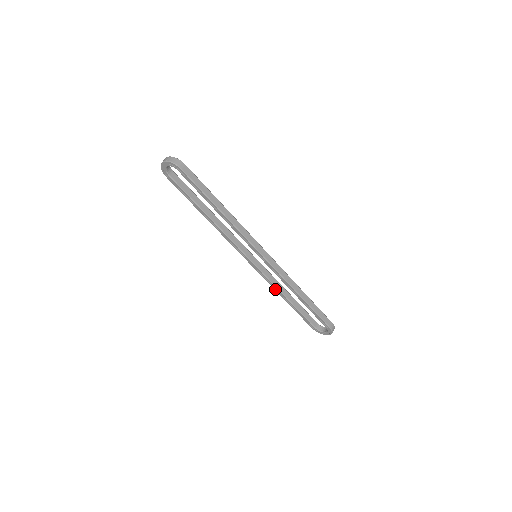
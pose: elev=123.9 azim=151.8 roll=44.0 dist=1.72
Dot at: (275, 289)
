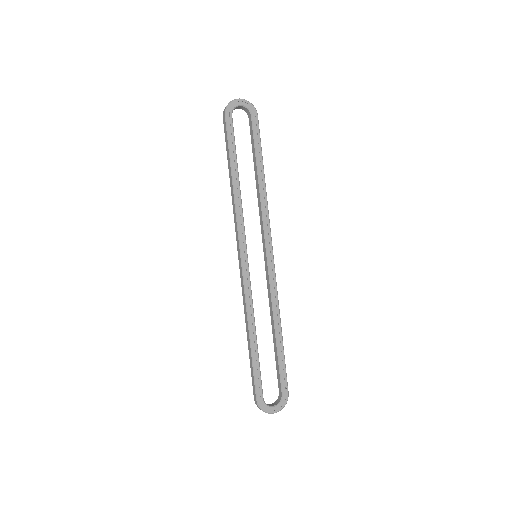
Dot at: (249, 315)
